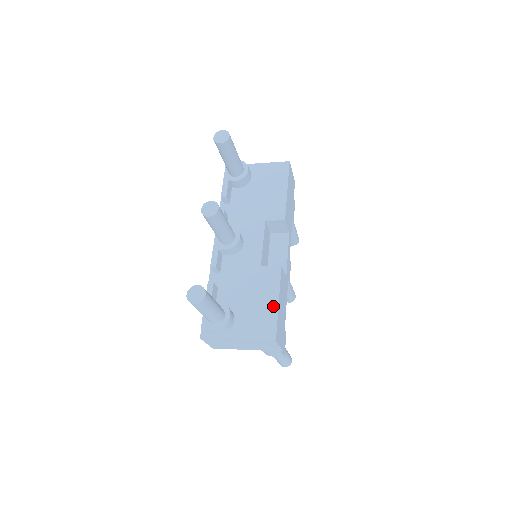
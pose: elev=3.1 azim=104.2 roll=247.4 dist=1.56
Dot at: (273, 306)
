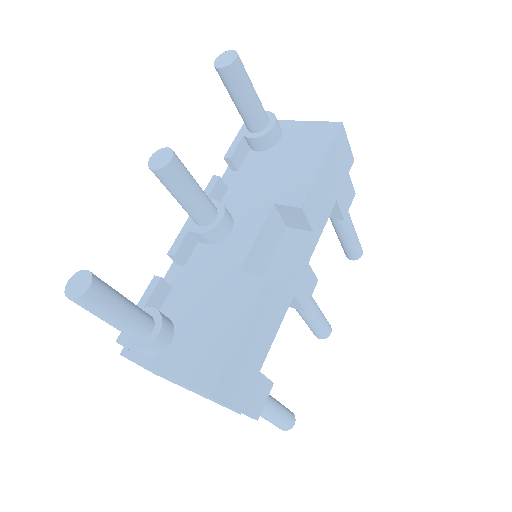
Dot at: (230, 338)
